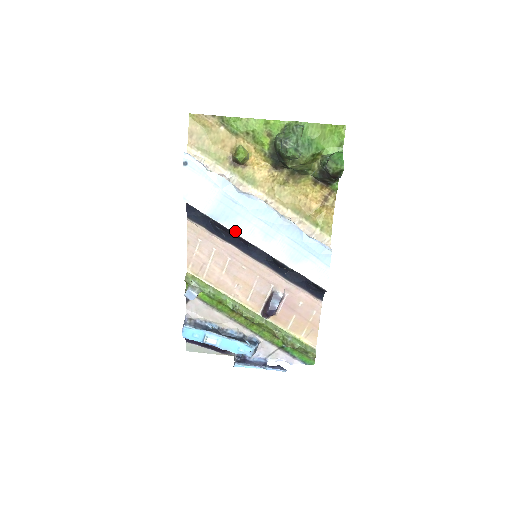
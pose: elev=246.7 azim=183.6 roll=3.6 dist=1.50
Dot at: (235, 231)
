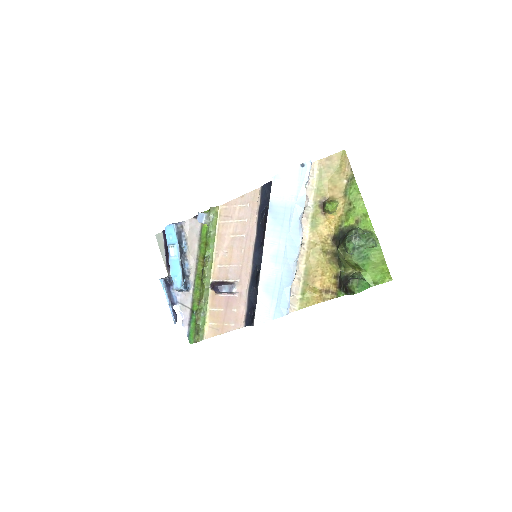
Dot at: (267, 230)
